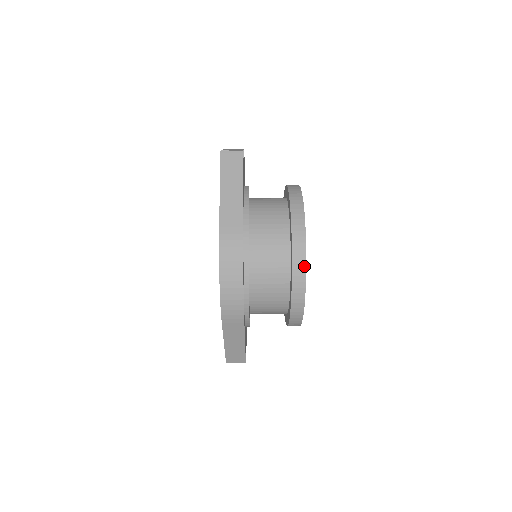
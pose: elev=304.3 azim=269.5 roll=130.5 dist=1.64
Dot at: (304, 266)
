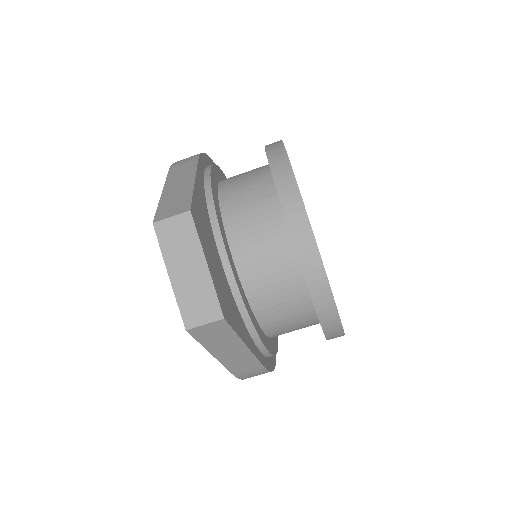
Dot at: occluded
